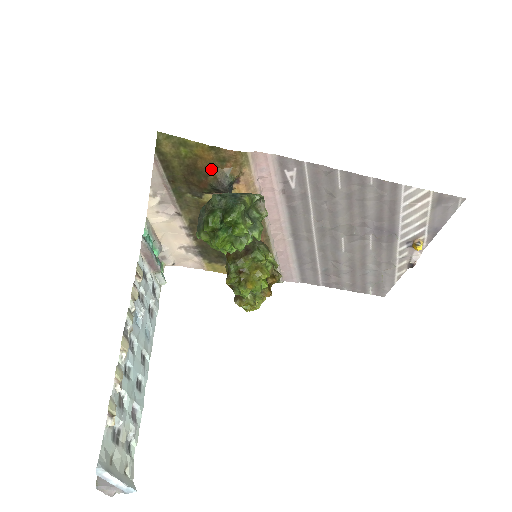
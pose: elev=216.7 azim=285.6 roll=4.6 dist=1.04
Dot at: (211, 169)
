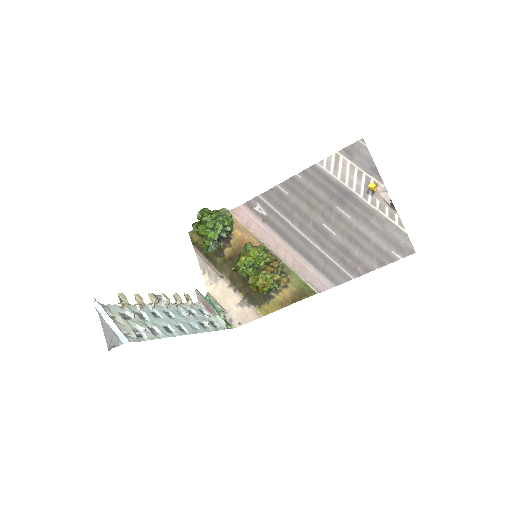
Dot at: occluded
